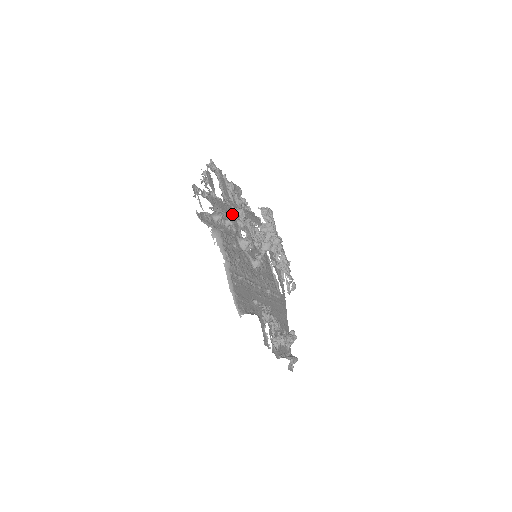
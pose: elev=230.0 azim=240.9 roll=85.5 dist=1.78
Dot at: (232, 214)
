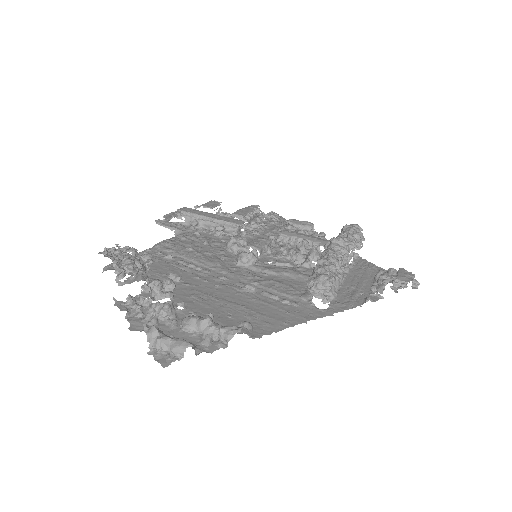
Dot at: (224, 220)
